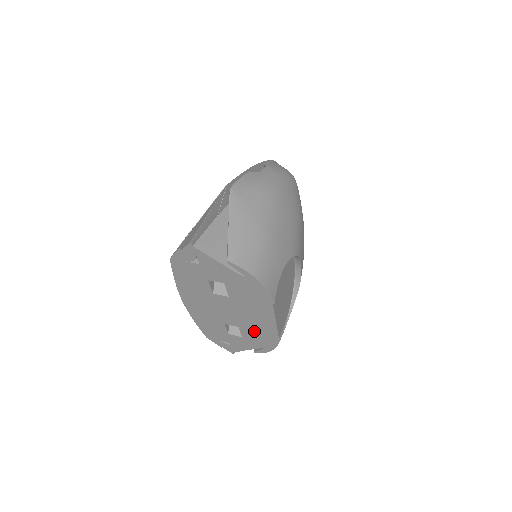
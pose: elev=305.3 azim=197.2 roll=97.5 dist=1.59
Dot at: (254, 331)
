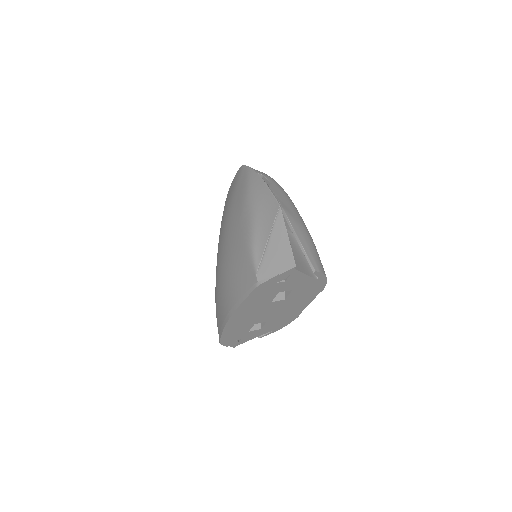
Dot at: (279, 320)
